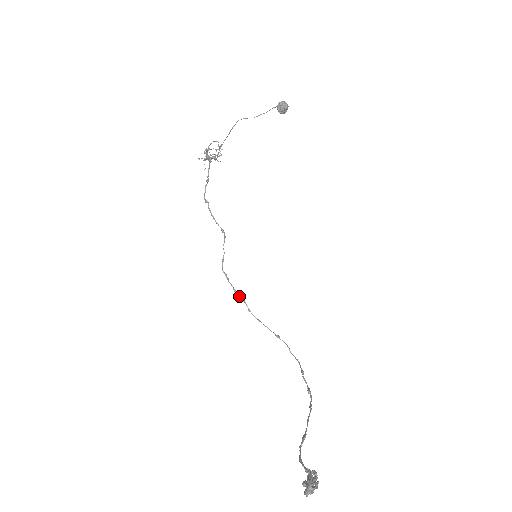
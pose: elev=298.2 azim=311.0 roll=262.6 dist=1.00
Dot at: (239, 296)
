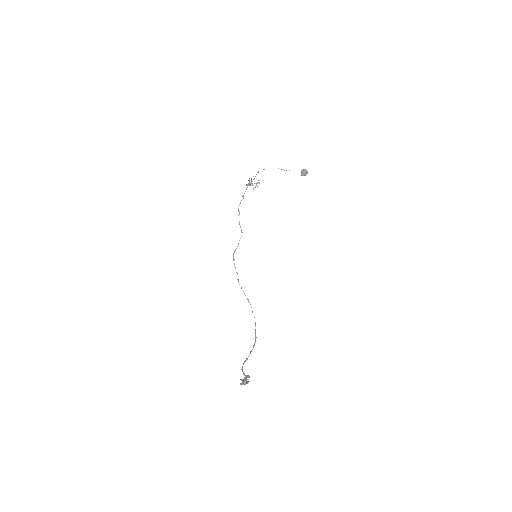
Dot at: occluded
